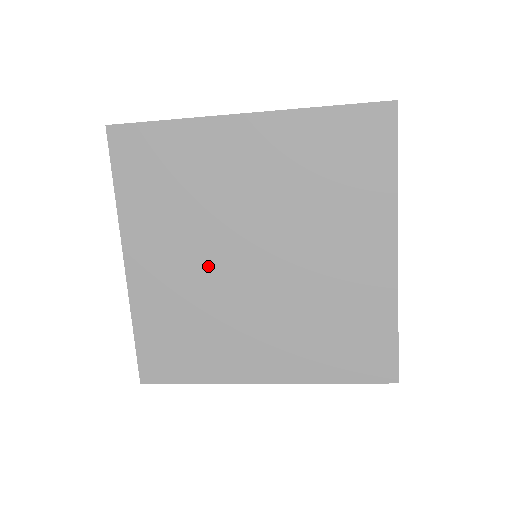
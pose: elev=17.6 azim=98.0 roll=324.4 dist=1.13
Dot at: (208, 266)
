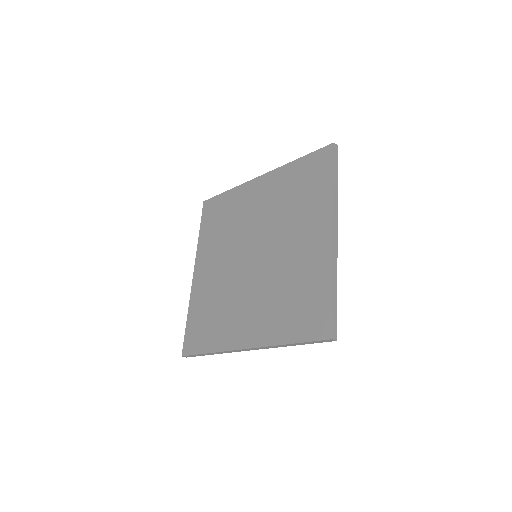
Dot at: (230, 266)
